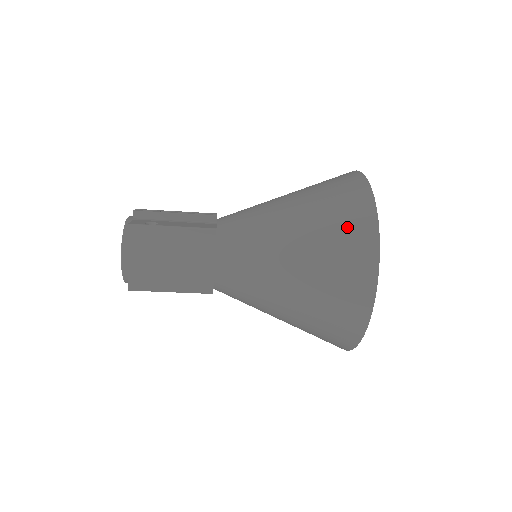
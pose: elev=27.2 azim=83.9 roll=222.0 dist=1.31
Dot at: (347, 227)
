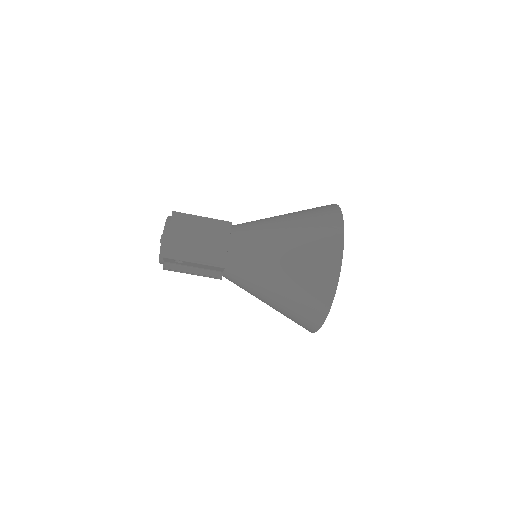
Dot at: (322, 218)
